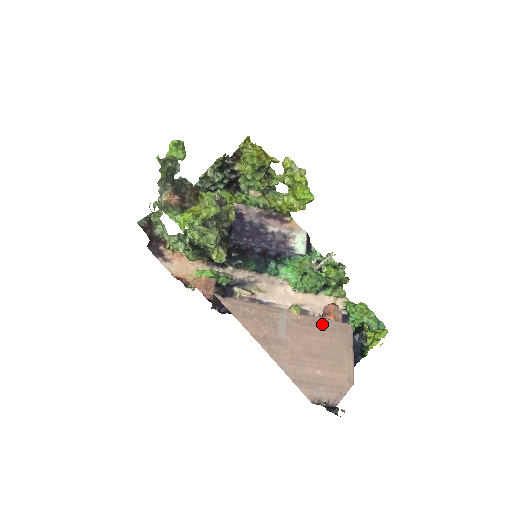
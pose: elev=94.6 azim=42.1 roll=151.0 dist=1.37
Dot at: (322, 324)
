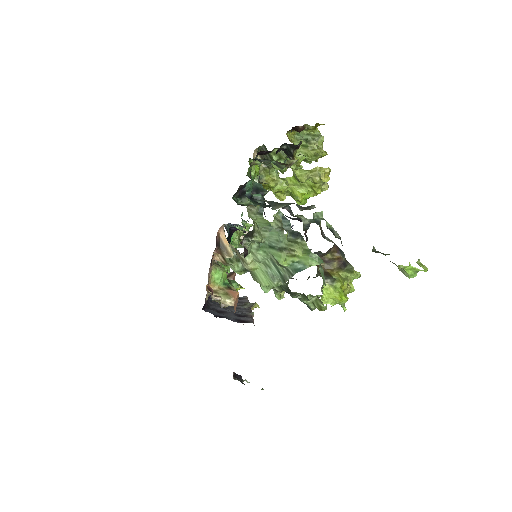
Dot at: occluded
